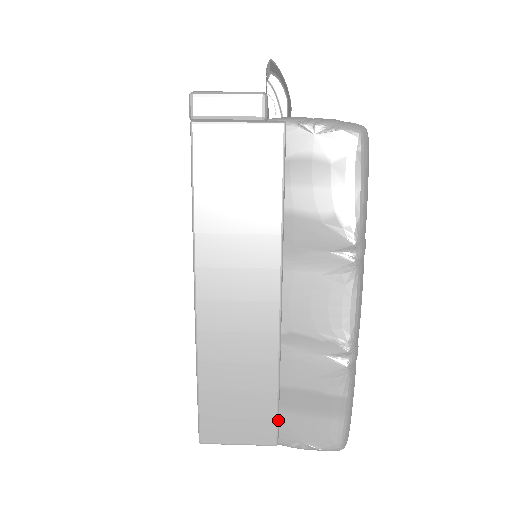
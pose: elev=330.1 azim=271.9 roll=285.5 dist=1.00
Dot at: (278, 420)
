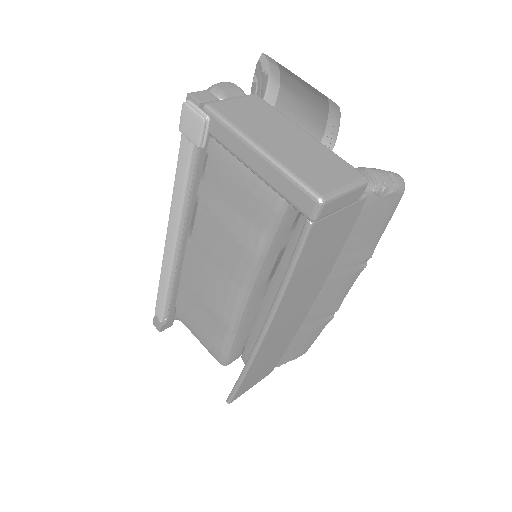
Dot at: occluded
